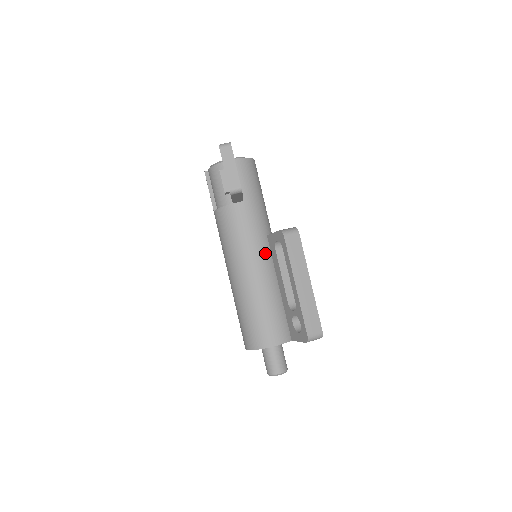
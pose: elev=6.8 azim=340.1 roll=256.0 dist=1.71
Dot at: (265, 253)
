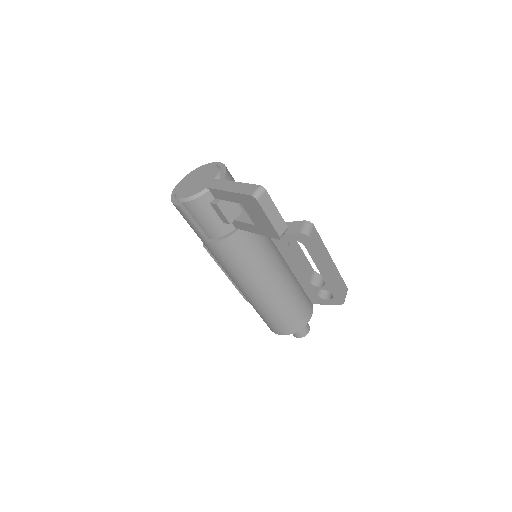
Dot at: (277, 254)
